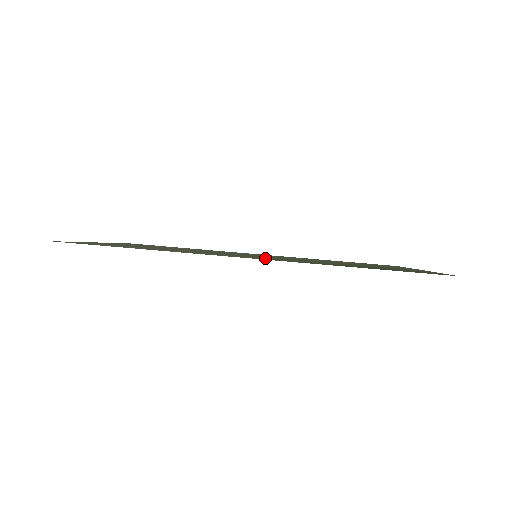
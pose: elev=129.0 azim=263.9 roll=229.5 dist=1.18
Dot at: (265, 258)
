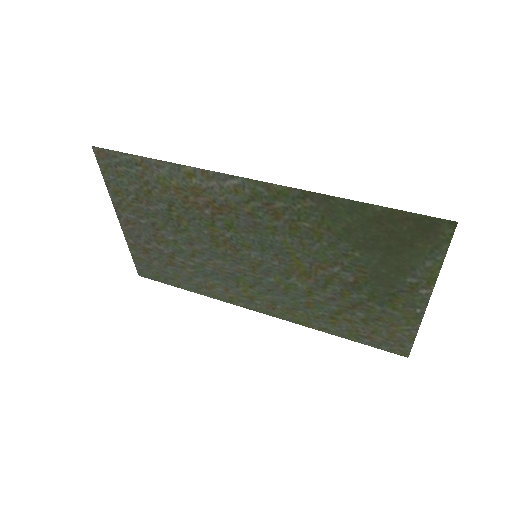
Dot at: (265, 212)
